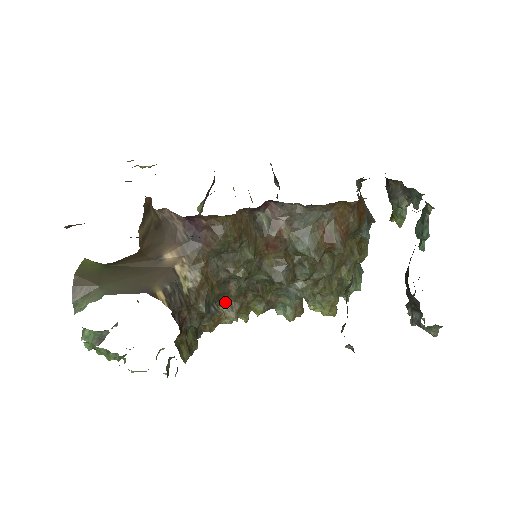
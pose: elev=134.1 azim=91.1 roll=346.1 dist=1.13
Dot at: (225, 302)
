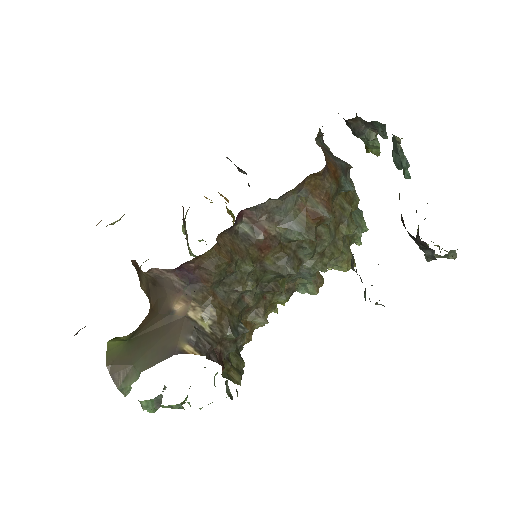
Dot at: (249, 313)
